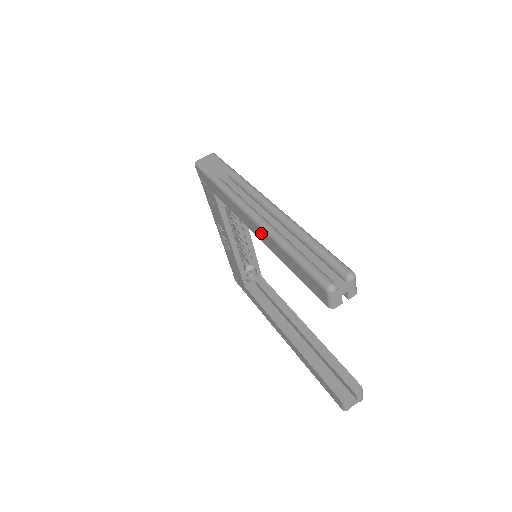
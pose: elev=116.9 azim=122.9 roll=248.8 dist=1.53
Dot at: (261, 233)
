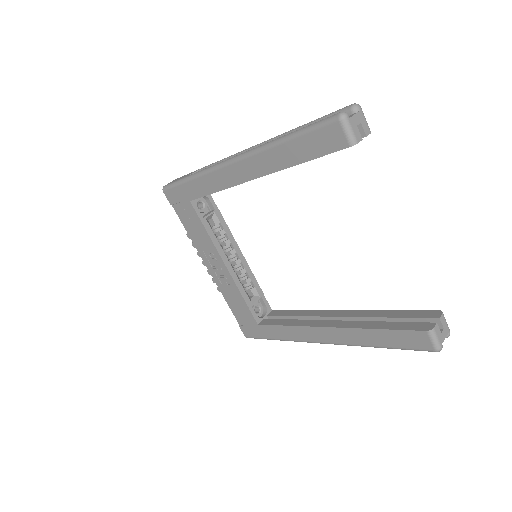
Dot at: (250, 164)
